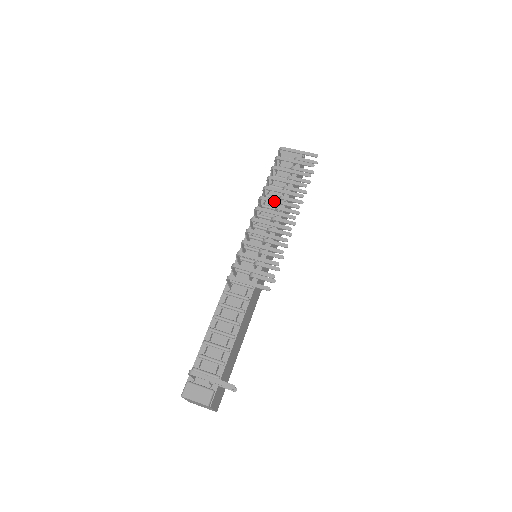
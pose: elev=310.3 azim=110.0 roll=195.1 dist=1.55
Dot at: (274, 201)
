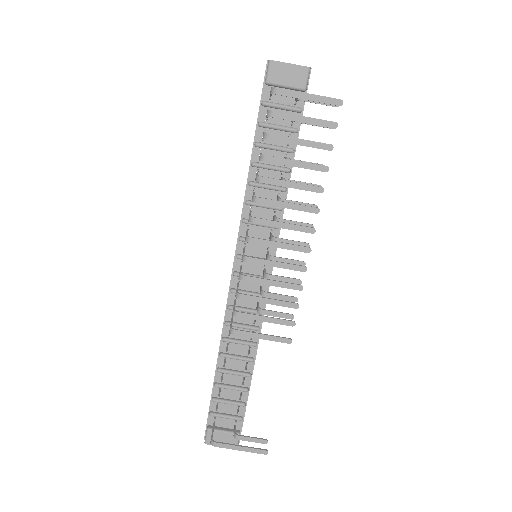
Dot at: (278, 205)
